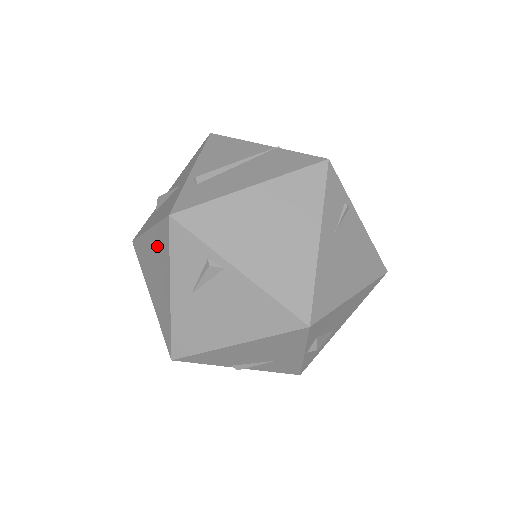
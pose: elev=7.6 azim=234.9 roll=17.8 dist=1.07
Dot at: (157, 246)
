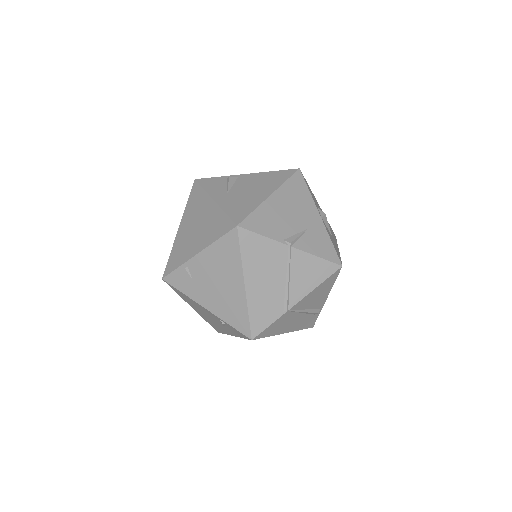
Dot at: (191, 211)
